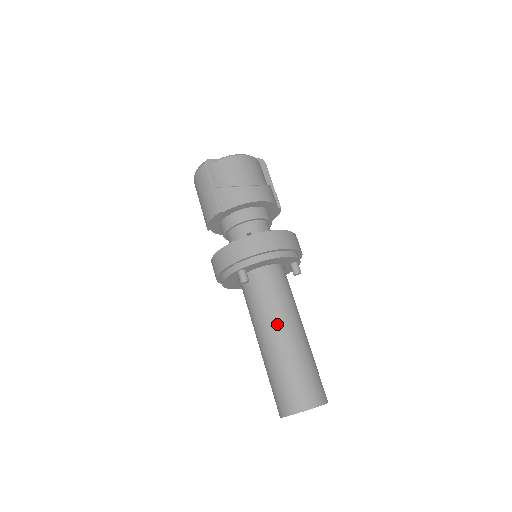
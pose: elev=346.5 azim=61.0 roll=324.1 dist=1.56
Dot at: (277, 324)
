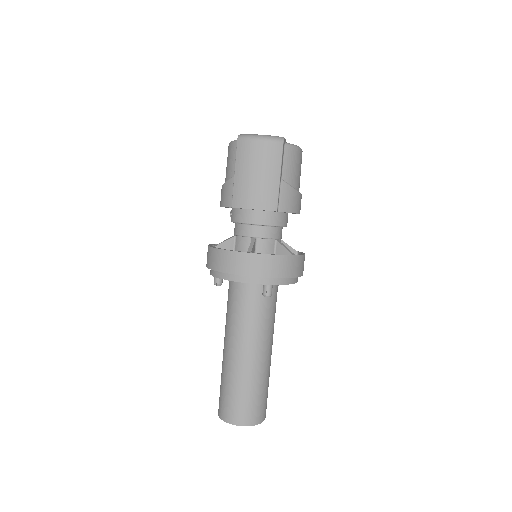
Dot at: (268, 341)
